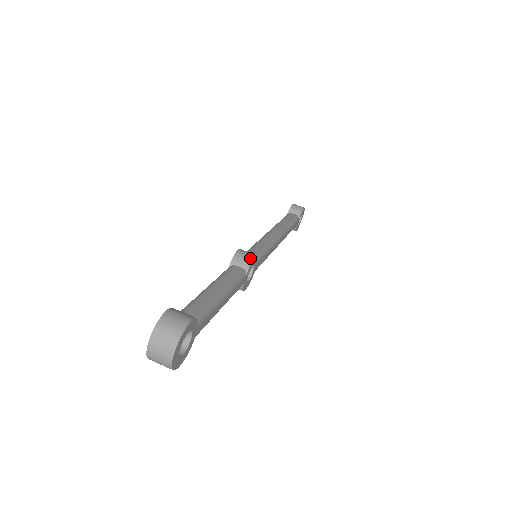
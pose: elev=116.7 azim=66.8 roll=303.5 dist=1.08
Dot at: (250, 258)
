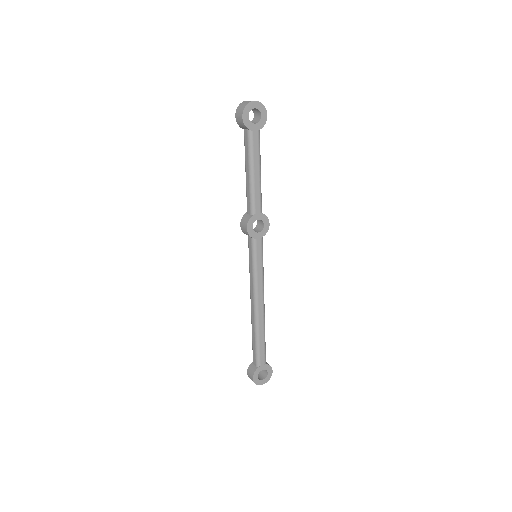
Dot at: (267, 219)
